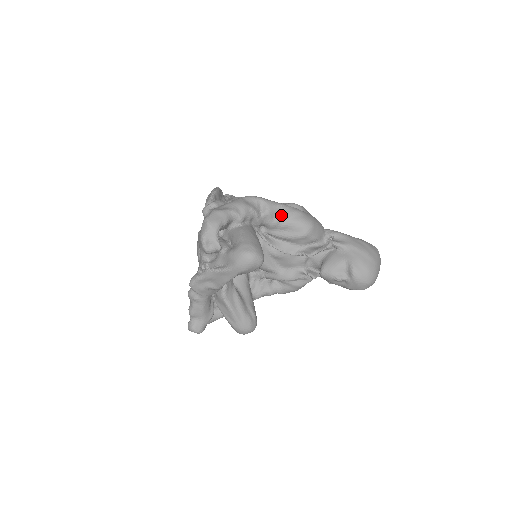
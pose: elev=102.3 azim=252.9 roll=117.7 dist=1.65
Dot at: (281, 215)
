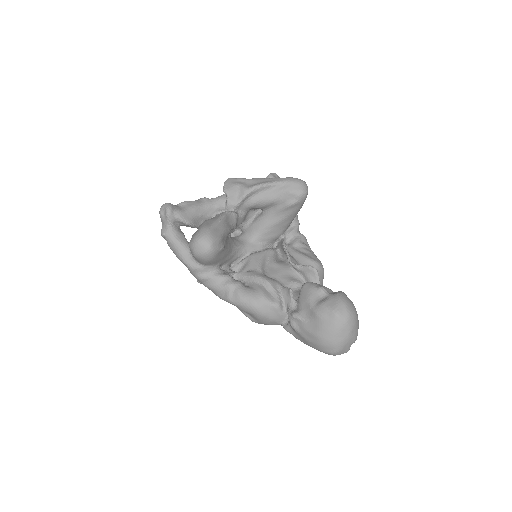
Dot at: (308, 247)
